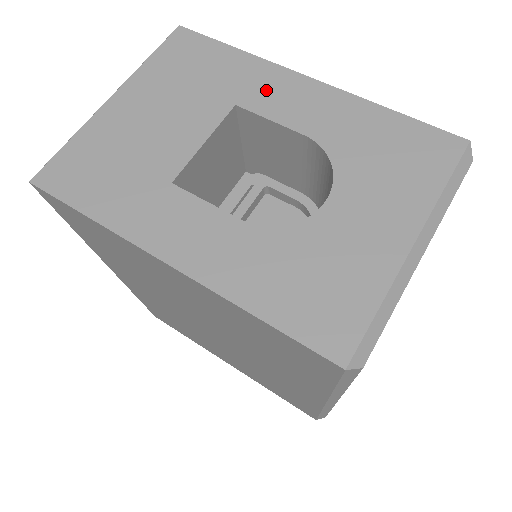
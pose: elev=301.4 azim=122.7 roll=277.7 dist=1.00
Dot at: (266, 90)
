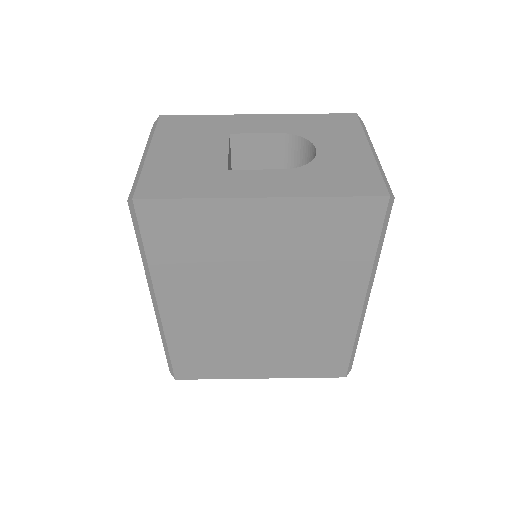
Dot at: (240, 124)
